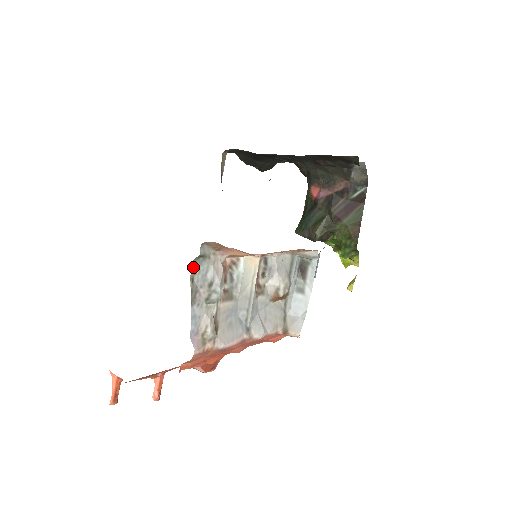
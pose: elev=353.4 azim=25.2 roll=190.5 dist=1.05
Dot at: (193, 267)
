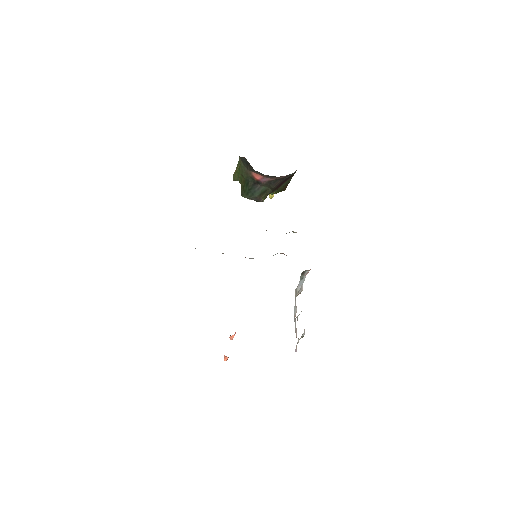
Dot at: occluded
